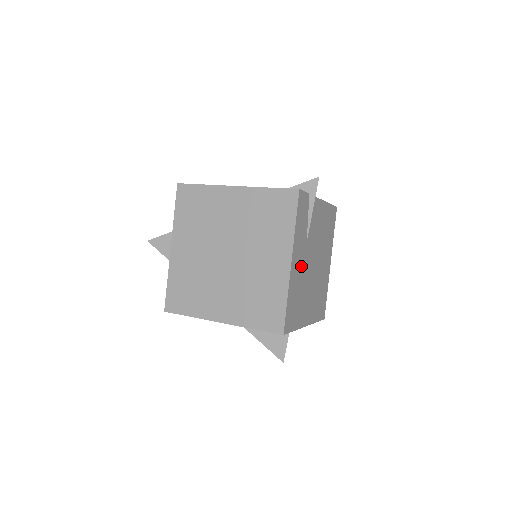
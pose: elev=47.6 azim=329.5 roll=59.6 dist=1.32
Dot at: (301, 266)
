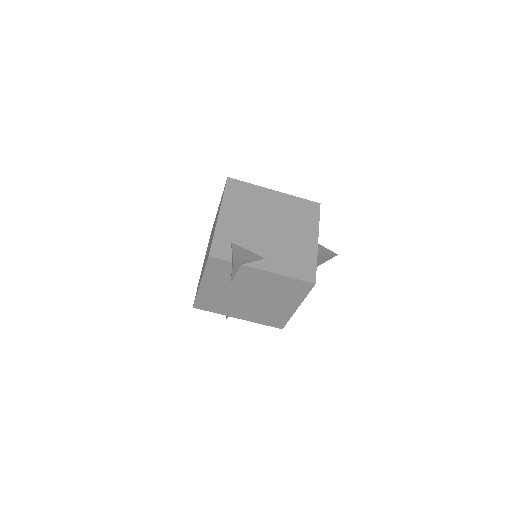
Dot at: (221, 291)
